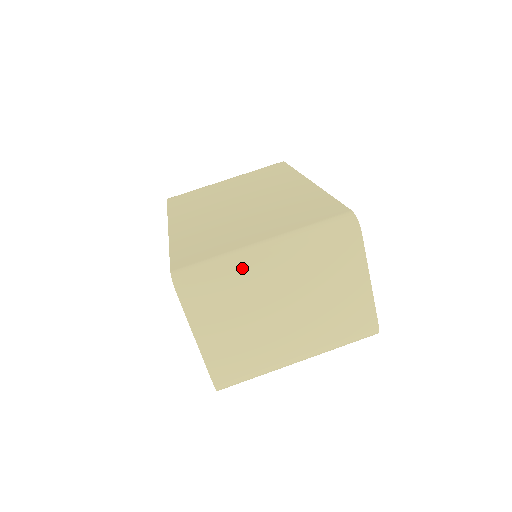
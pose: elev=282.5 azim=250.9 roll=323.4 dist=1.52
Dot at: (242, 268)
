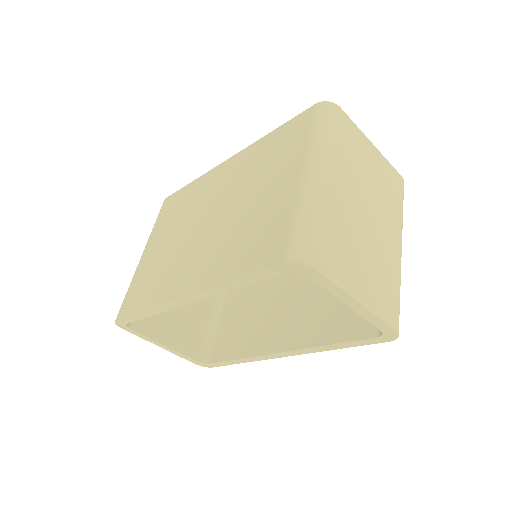
Dot at: (322, 200)
